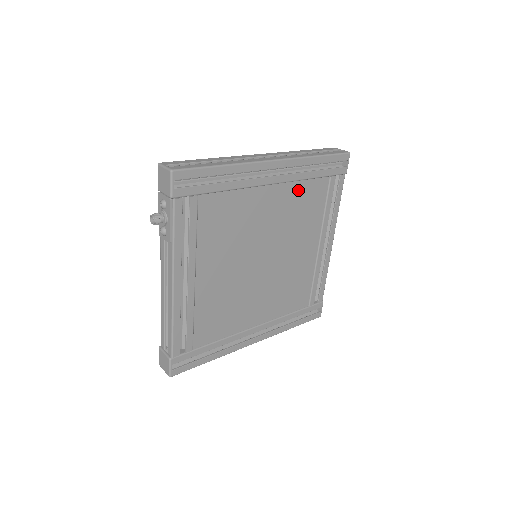
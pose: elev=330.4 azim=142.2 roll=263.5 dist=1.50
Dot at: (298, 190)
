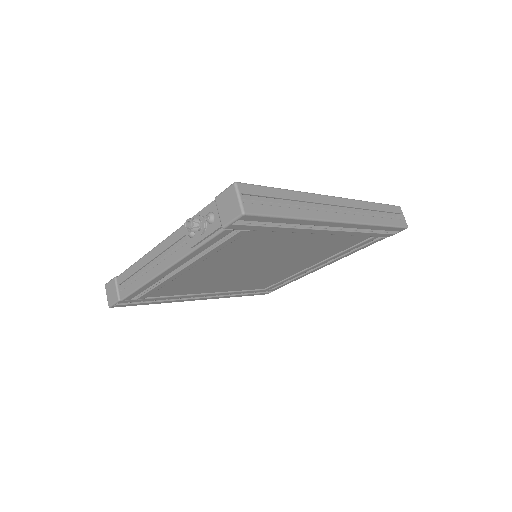
Dot at: (338, 238)
